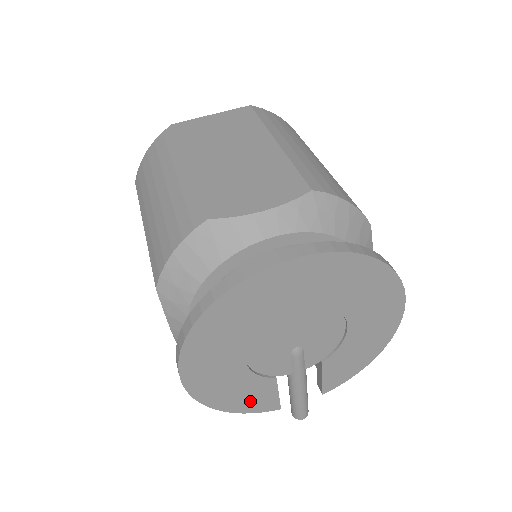
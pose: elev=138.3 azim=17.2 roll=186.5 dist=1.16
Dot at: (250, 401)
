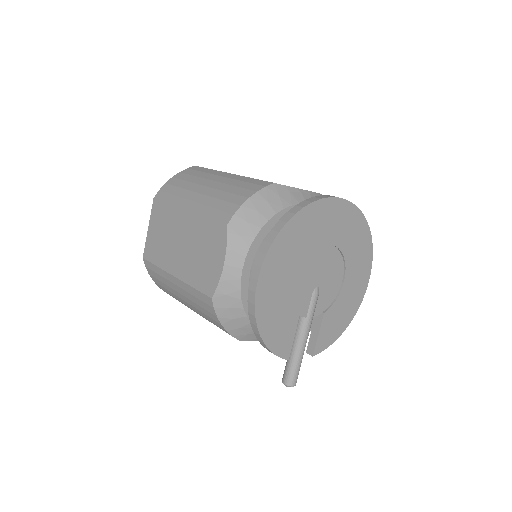
Dot at: (278, 335)
